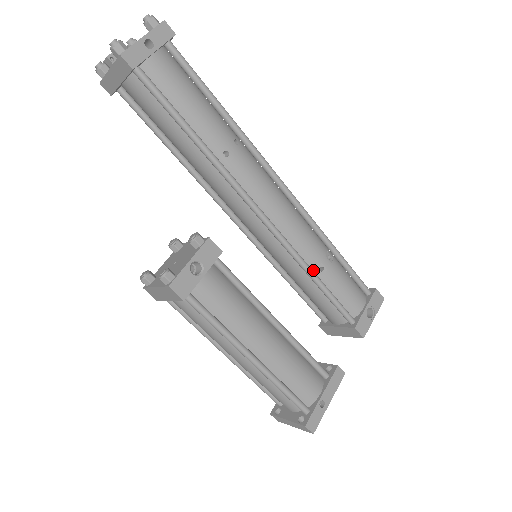
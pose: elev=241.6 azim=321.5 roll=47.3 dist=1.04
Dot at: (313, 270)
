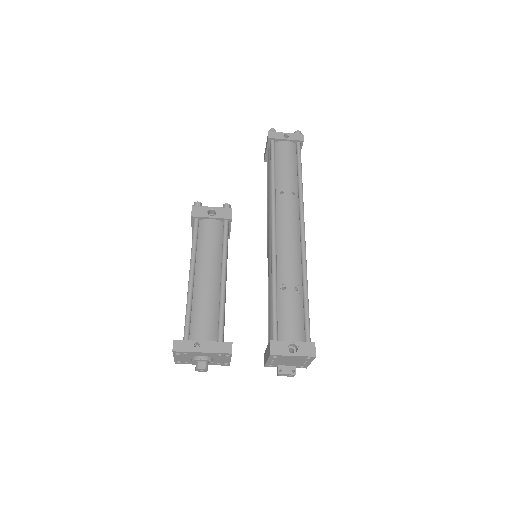
Dot at: (278, 285)
